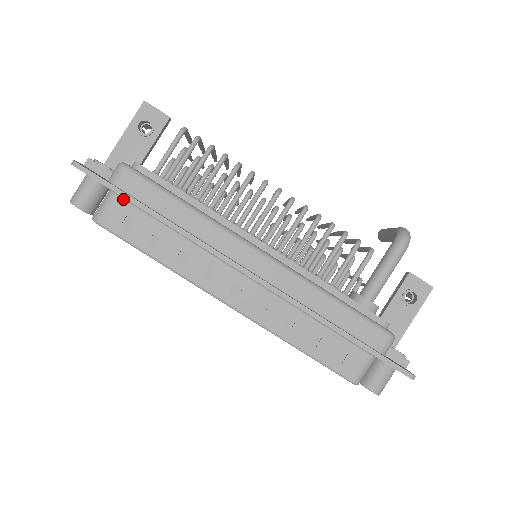
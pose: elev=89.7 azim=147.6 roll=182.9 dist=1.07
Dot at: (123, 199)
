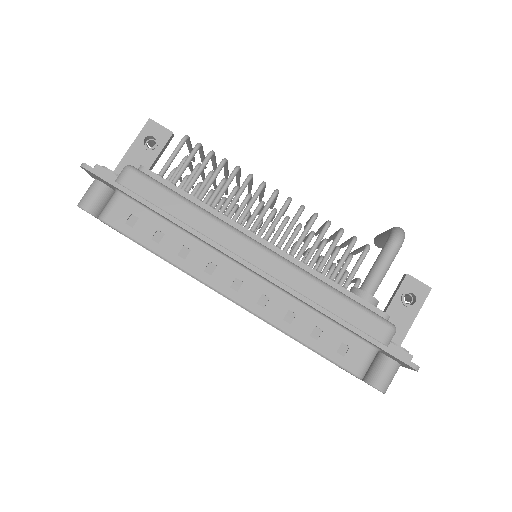
Dot at: (128, 198)
